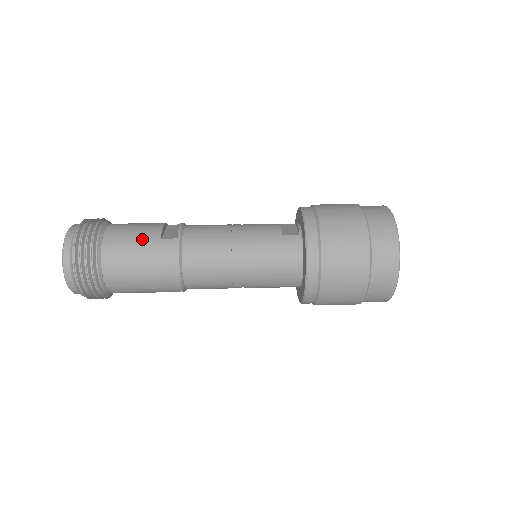
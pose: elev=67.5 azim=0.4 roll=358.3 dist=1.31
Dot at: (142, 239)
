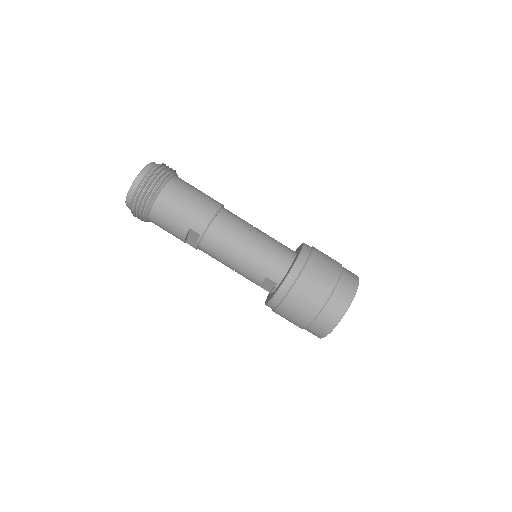
Dot at: (201, 191)
